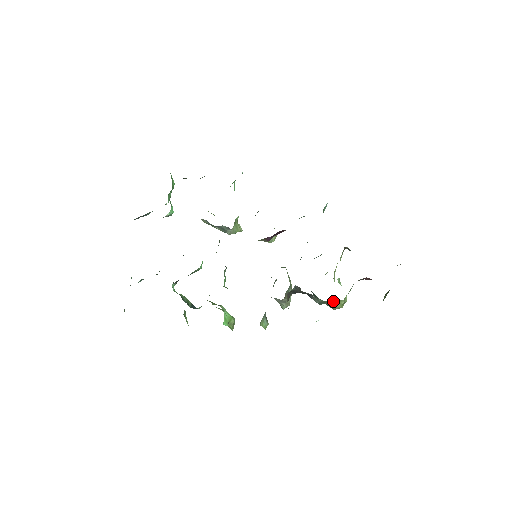
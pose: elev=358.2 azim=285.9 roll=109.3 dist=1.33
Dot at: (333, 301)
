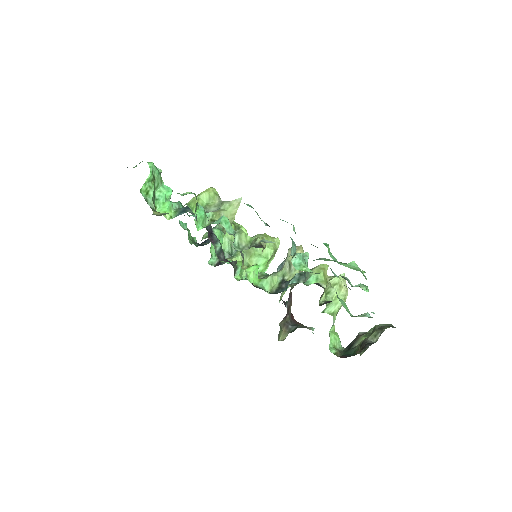
Dot at: occluded
